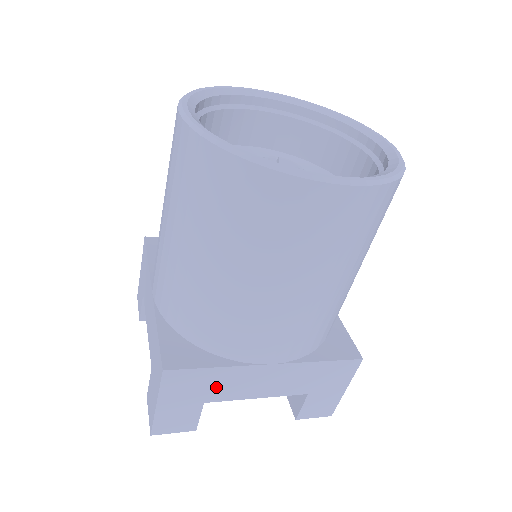
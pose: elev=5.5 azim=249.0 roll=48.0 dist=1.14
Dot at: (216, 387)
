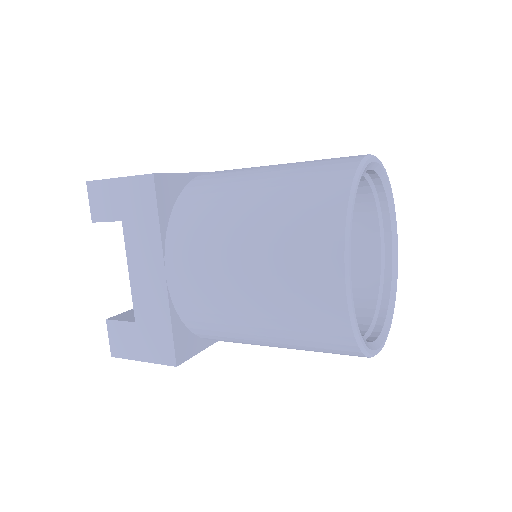
Dot at: occluded
